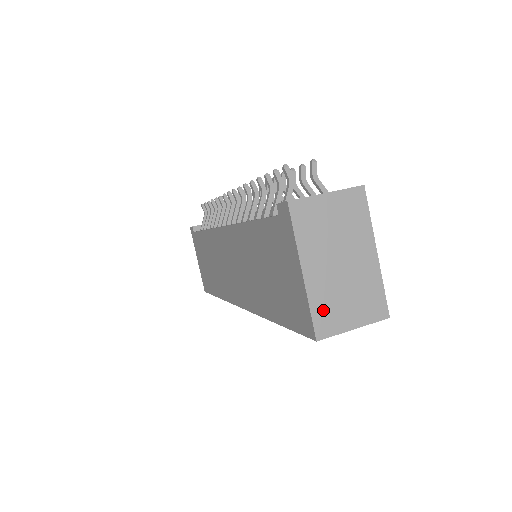
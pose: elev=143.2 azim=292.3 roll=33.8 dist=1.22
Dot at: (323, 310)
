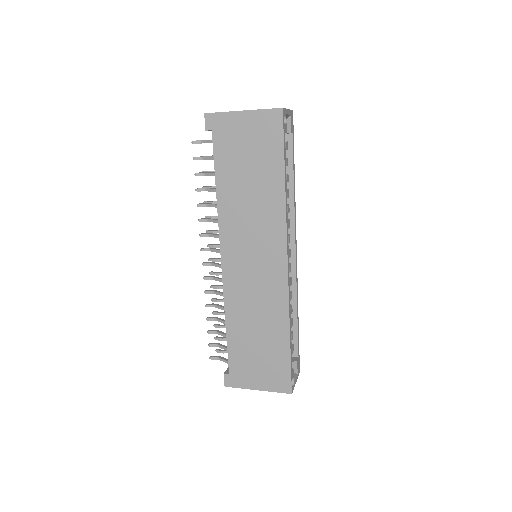
Dot at: occluded
